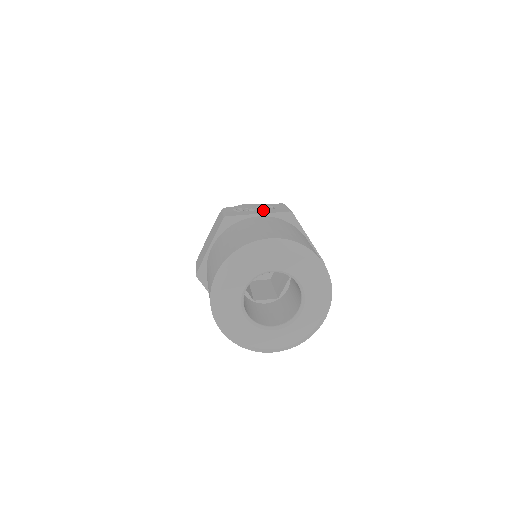
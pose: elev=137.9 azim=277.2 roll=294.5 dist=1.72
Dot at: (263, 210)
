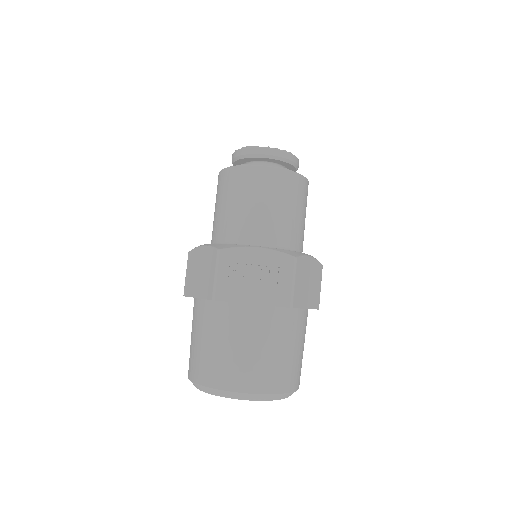
Dot at: (262, 289)
